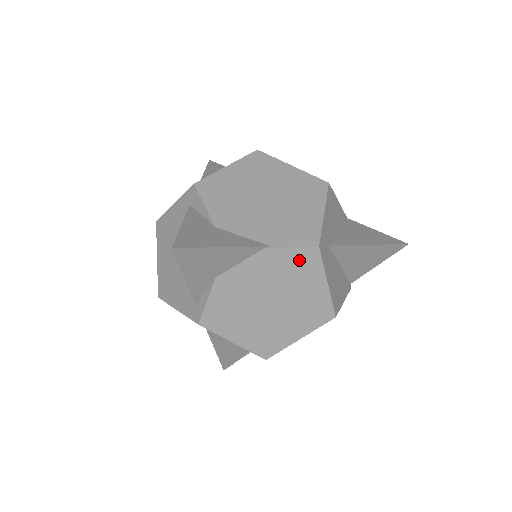
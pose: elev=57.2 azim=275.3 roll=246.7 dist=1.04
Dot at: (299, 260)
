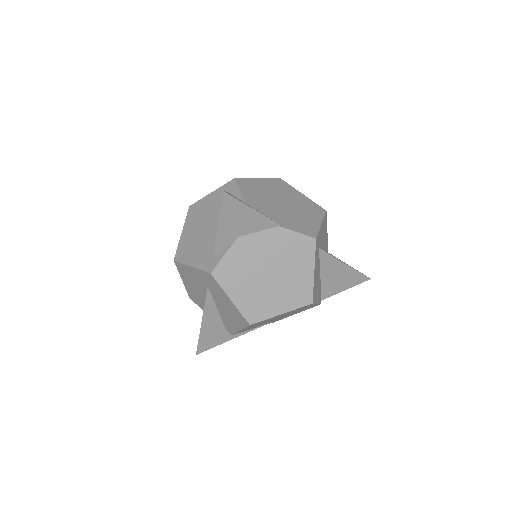
Dot at: (300, 244)
